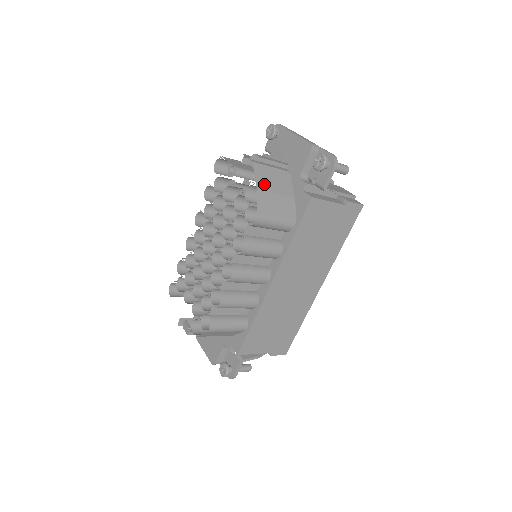
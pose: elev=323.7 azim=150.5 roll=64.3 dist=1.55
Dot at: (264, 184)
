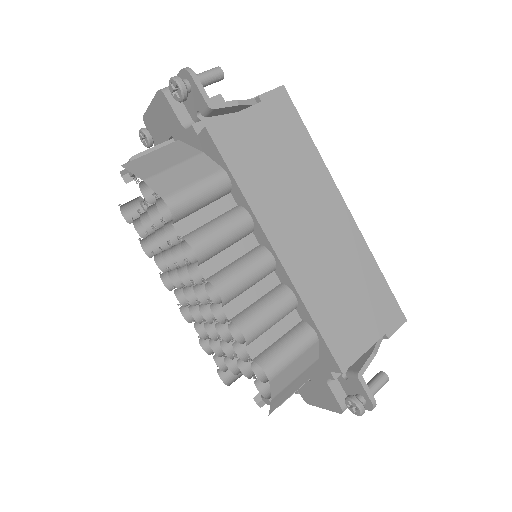
Dot at: (150, 170)
